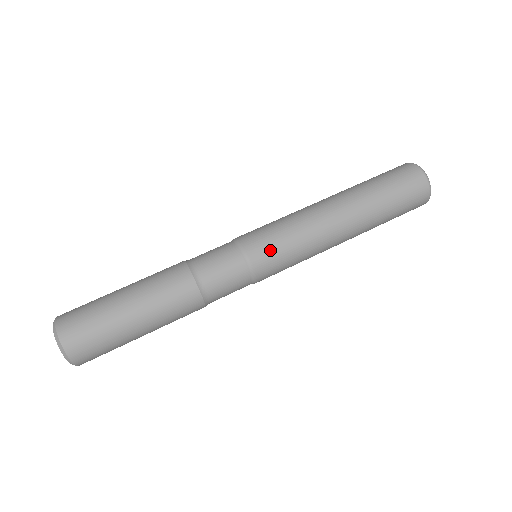
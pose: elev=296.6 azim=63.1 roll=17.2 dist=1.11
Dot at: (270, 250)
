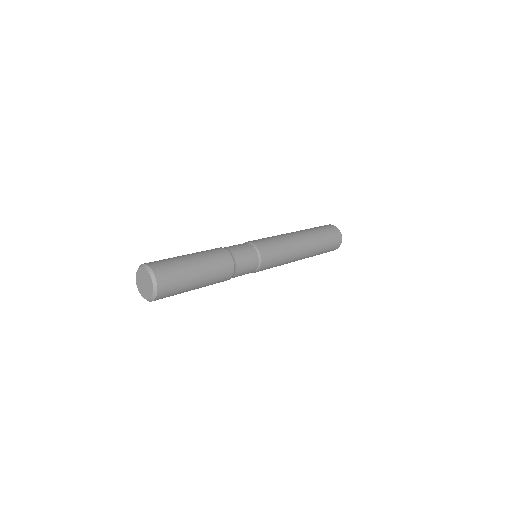
Dot at: (271, 251)
